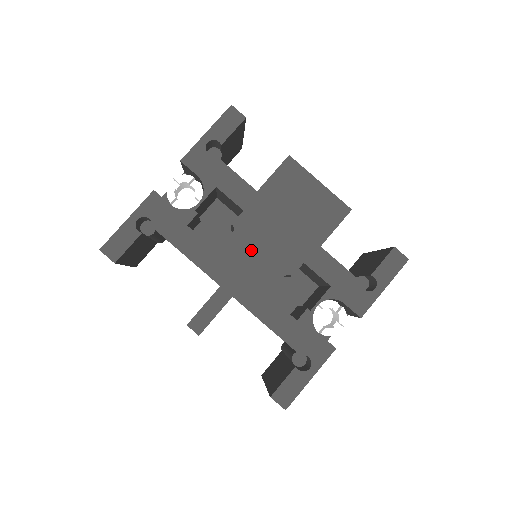
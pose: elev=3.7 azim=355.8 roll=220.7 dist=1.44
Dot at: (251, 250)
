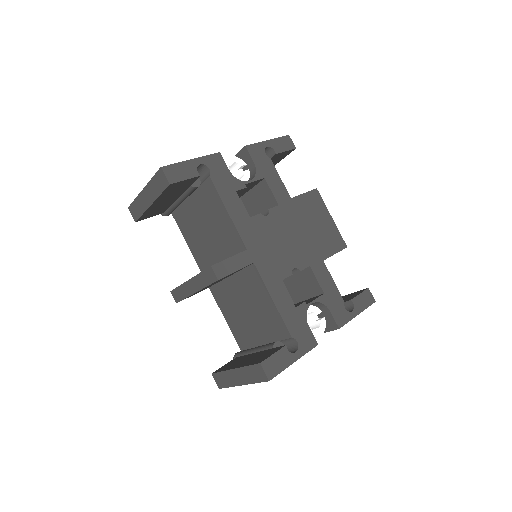
Dot at: (276, 236)
